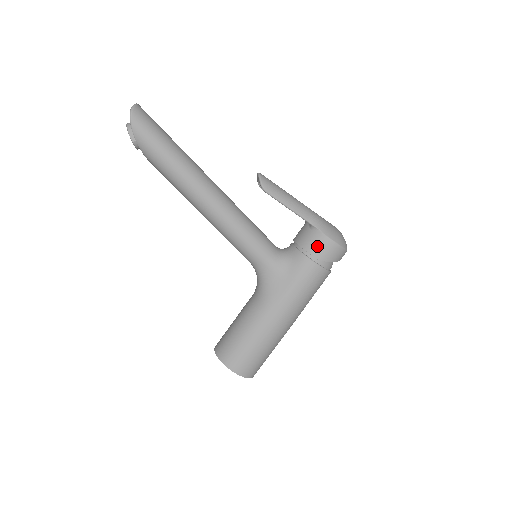
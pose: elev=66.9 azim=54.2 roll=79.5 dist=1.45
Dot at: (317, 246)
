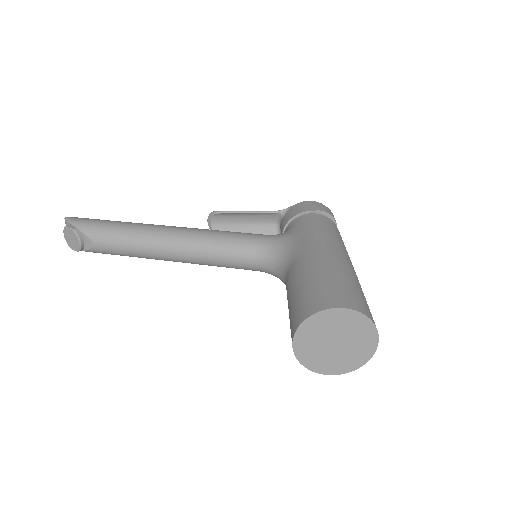
Dot at: (299, 208)
